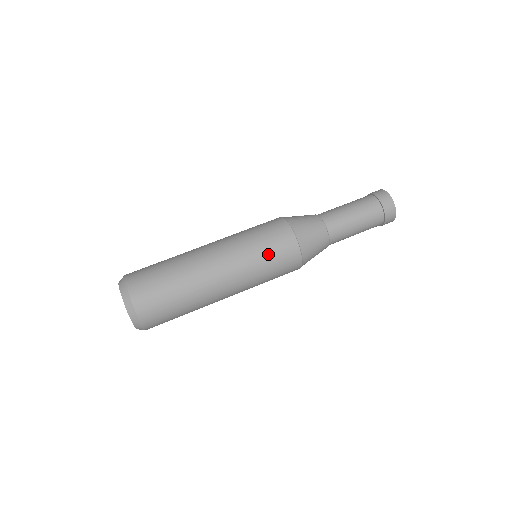
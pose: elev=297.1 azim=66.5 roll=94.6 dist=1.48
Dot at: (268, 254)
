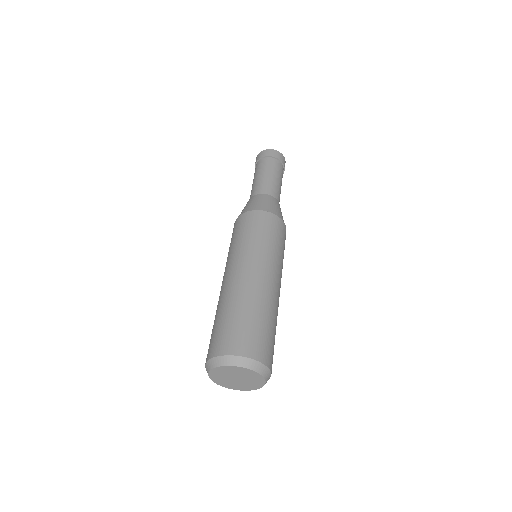
Dot at: (282, 246)
